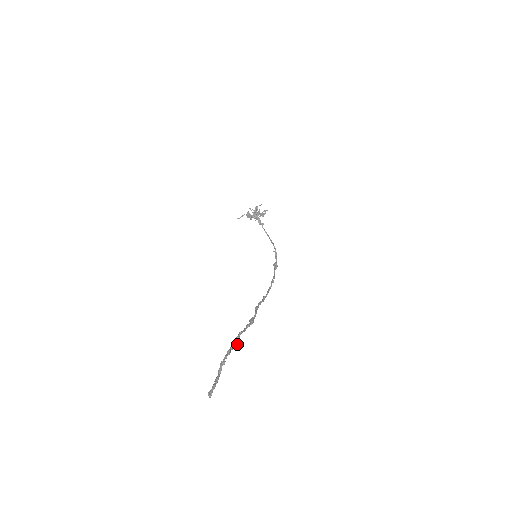
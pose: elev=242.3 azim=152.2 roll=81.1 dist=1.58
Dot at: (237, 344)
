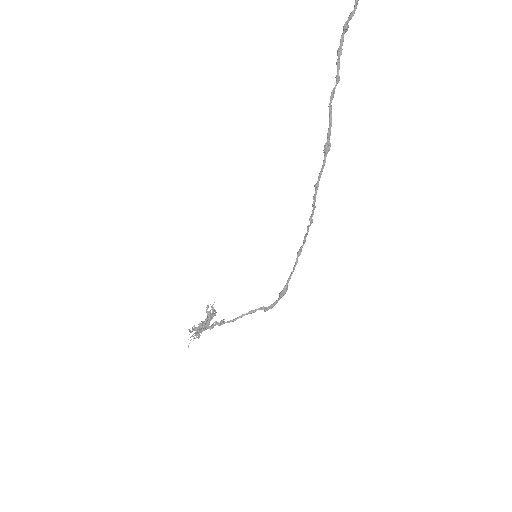
Dot at: (338, 80)
